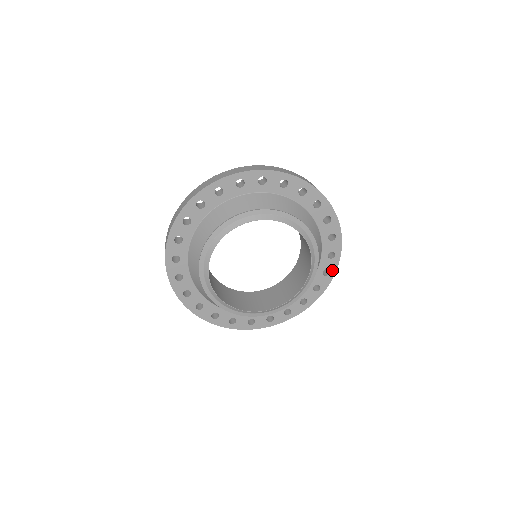
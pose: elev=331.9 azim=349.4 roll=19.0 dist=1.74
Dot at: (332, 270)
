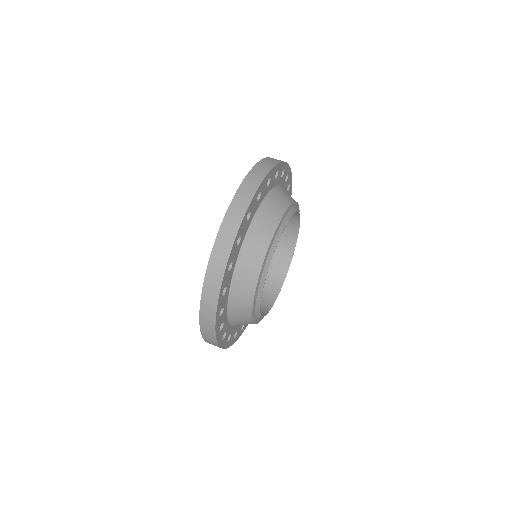
Dot at: occluded
